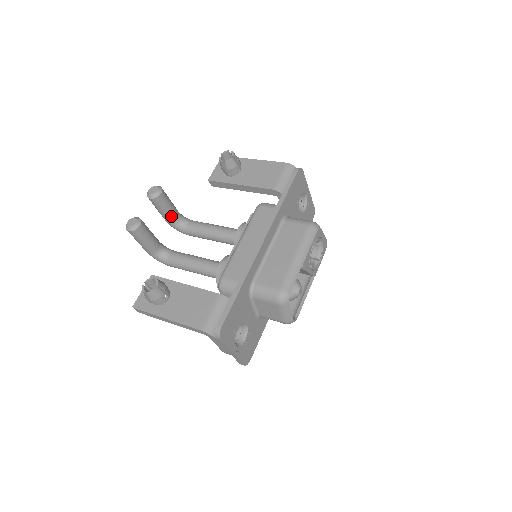
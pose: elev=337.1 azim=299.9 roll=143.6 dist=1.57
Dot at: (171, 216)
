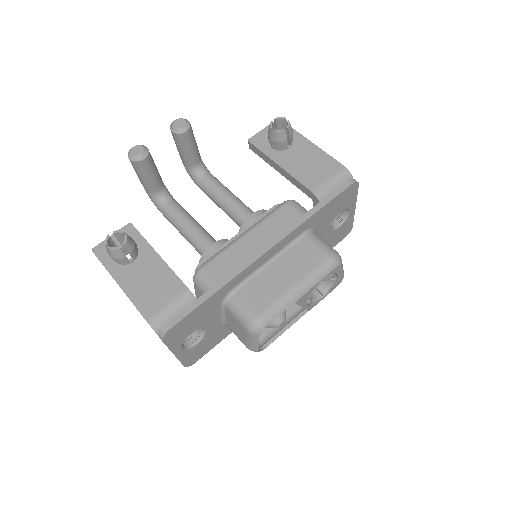
Dot at: (189, 160)
